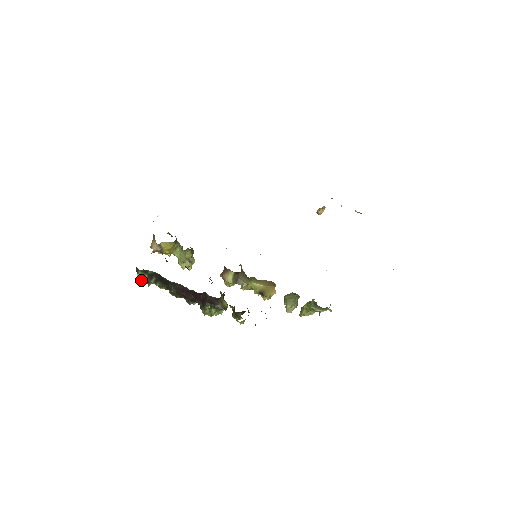
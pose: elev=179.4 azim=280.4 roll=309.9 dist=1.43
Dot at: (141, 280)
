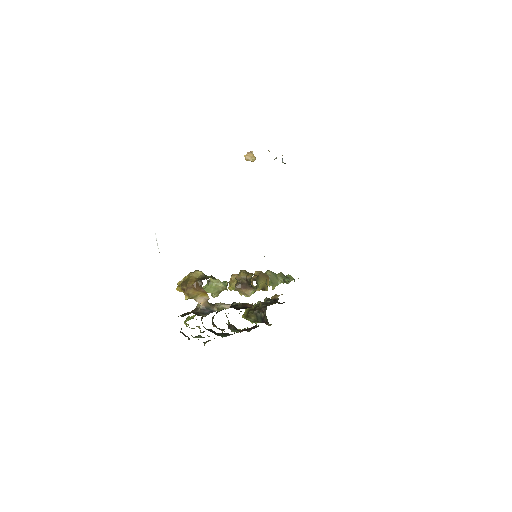
Dot at: occluded
